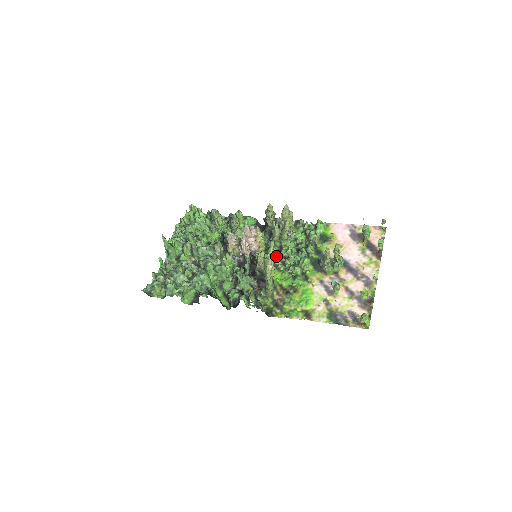
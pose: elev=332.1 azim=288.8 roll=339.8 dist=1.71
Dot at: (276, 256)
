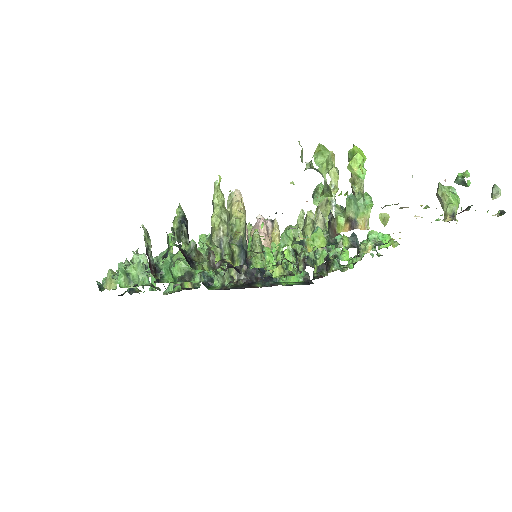
Dot at: (292, 271)
